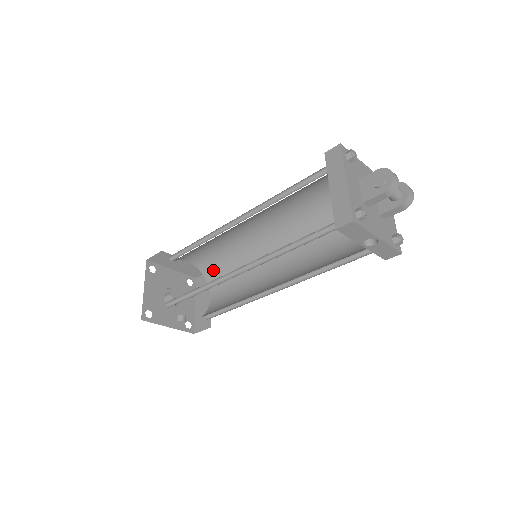
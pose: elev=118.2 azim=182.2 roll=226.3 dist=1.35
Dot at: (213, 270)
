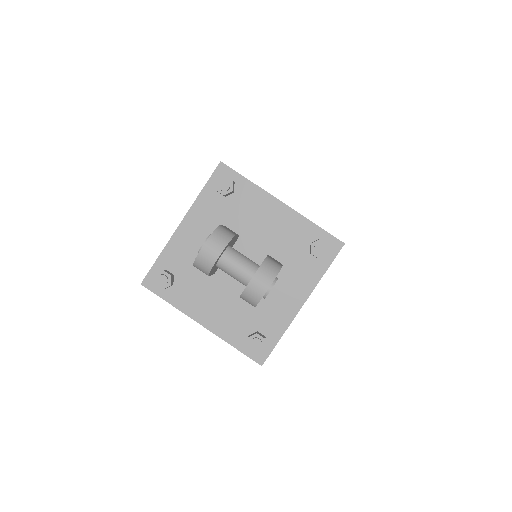
Dot at: occluded
